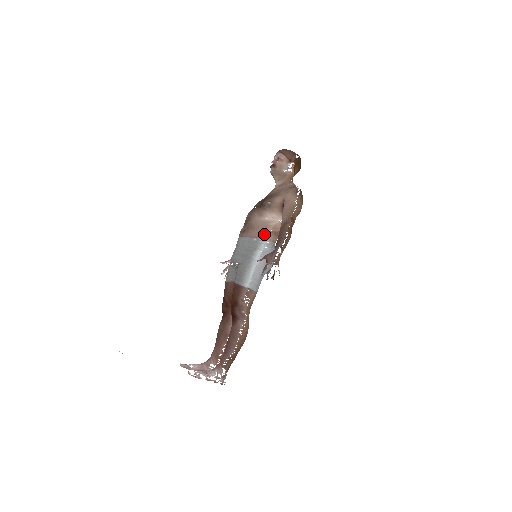
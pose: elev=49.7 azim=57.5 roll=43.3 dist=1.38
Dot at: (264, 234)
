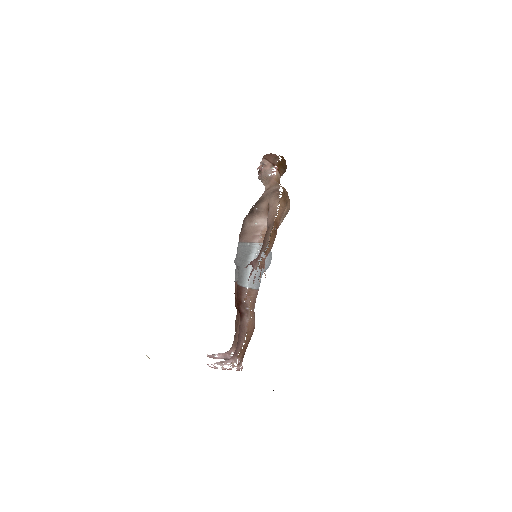
Dot at: (255, 238)
